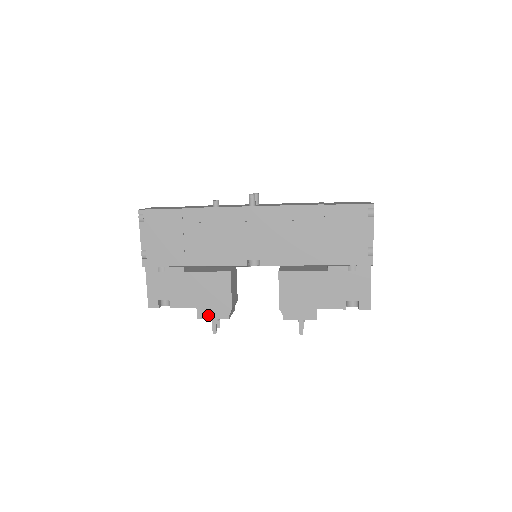
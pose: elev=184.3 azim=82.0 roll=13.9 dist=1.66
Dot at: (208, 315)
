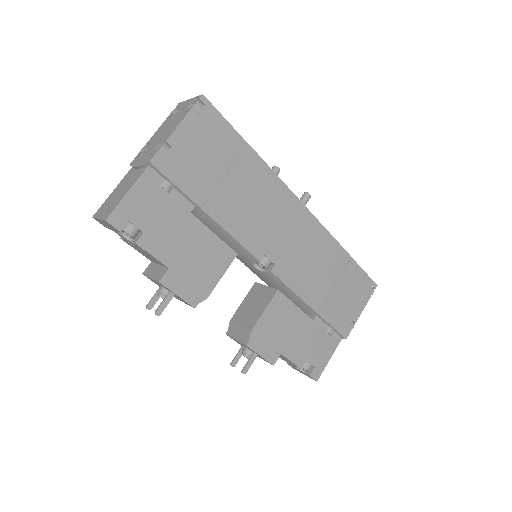
Dot at: (176, 287)
